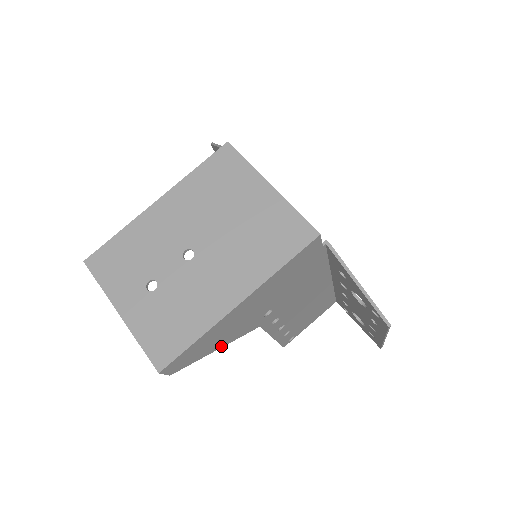
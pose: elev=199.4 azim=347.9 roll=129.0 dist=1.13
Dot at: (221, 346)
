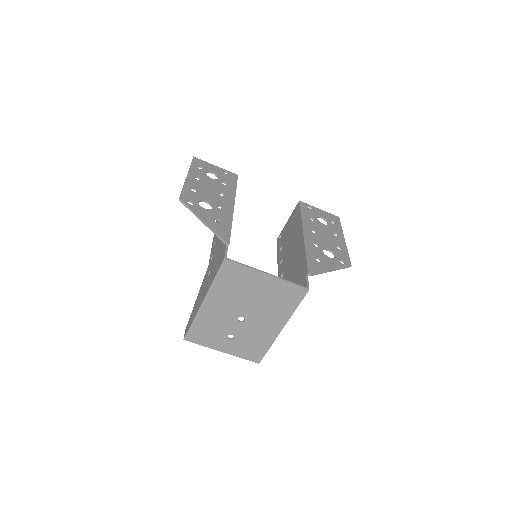
Dot at: occluded
